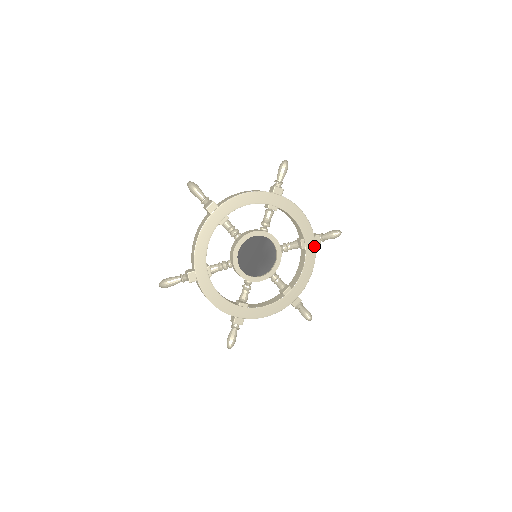
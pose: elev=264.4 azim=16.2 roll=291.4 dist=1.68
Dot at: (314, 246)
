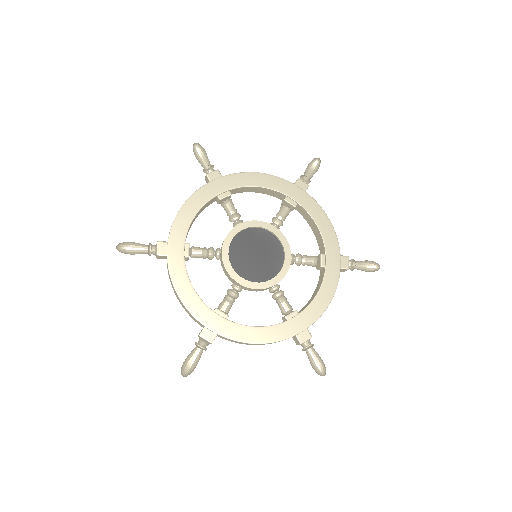
Dot at: (304, 193)
